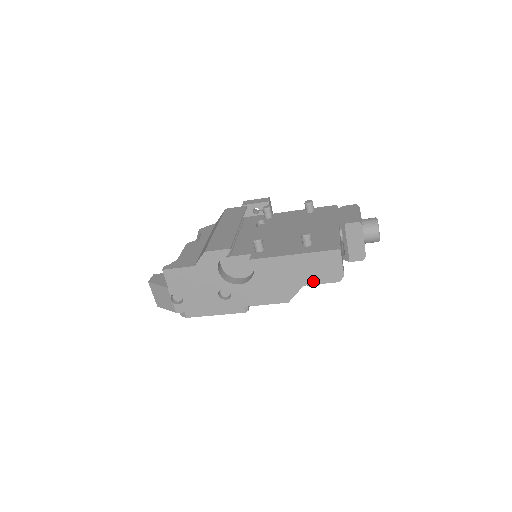
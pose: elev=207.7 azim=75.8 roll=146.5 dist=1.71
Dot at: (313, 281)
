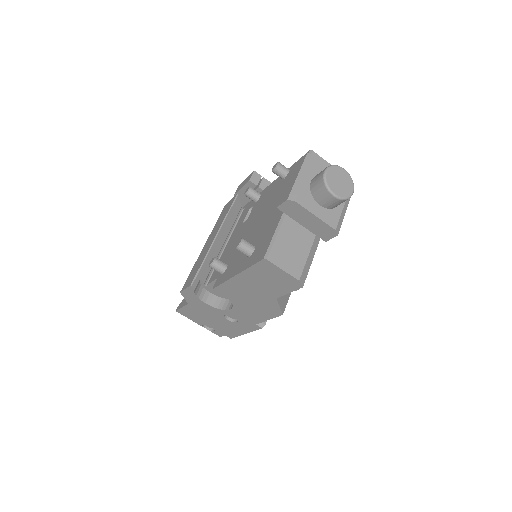
Dot at: (279, 293)
